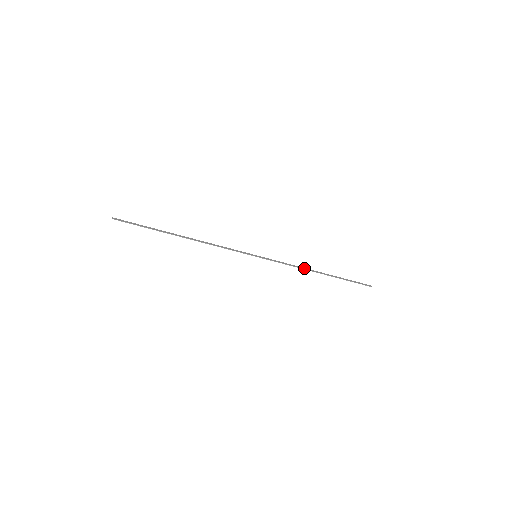
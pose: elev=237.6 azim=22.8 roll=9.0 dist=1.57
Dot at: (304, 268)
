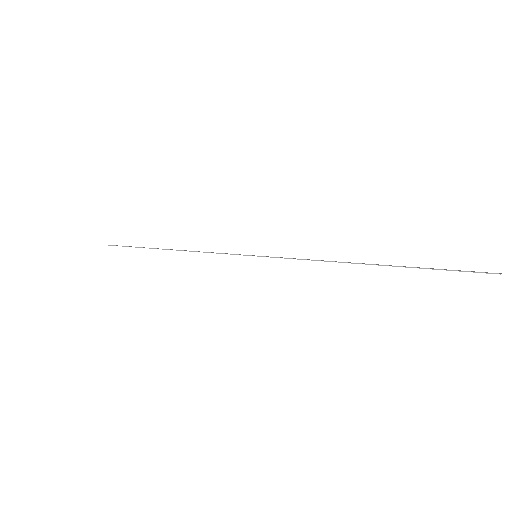
Dot at: (336, 261)
